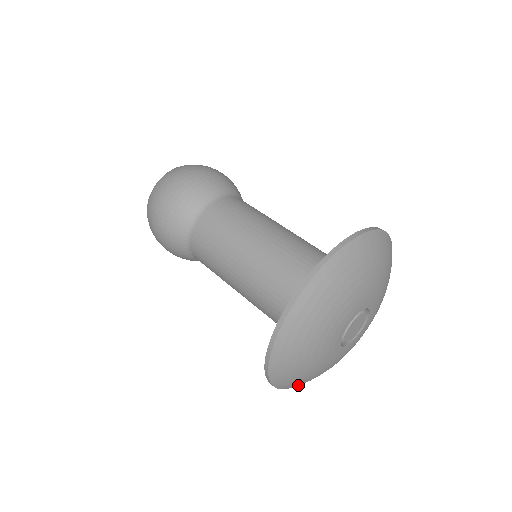
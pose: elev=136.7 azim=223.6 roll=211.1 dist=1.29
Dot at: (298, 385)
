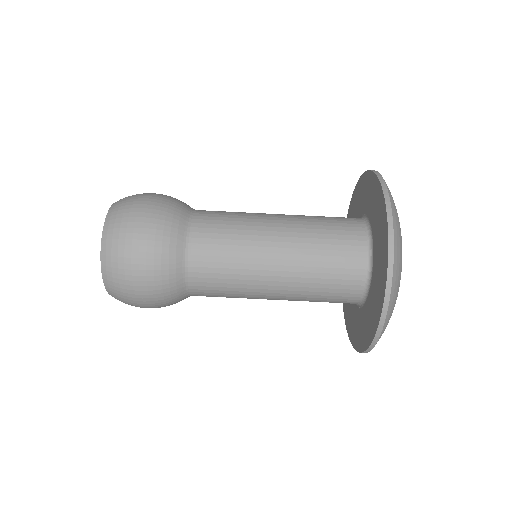
Dot at: occluded
